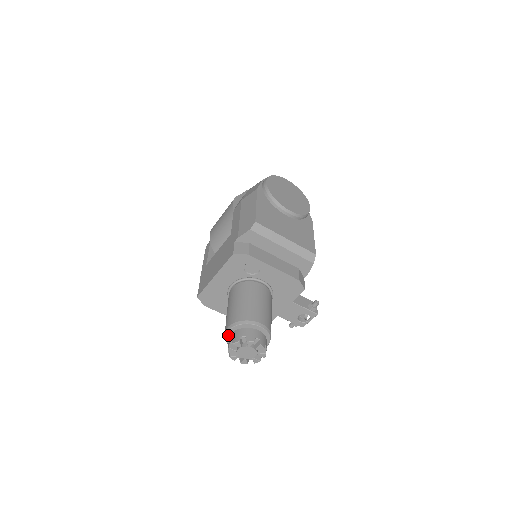
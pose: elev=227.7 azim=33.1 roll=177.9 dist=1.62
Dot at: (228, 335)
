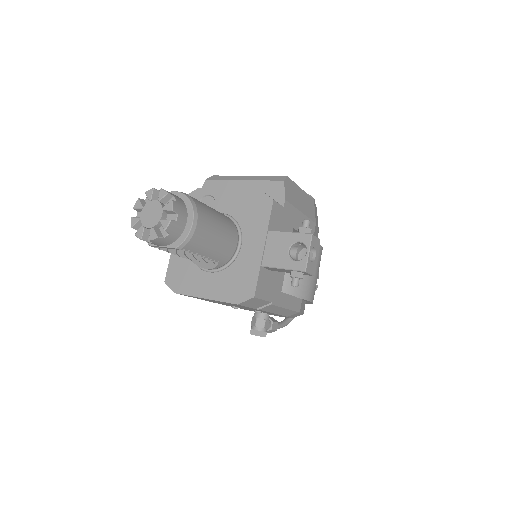
Dot at: occluded
